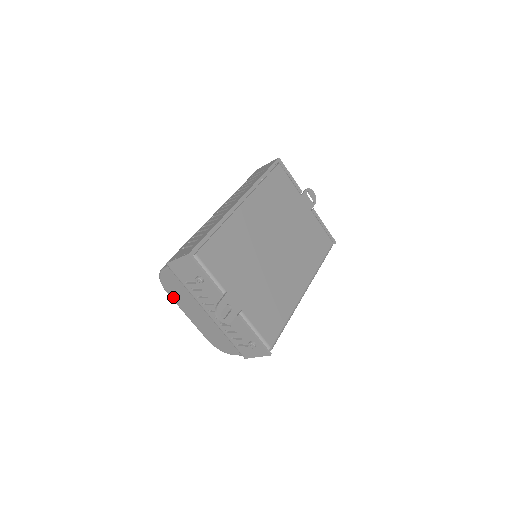
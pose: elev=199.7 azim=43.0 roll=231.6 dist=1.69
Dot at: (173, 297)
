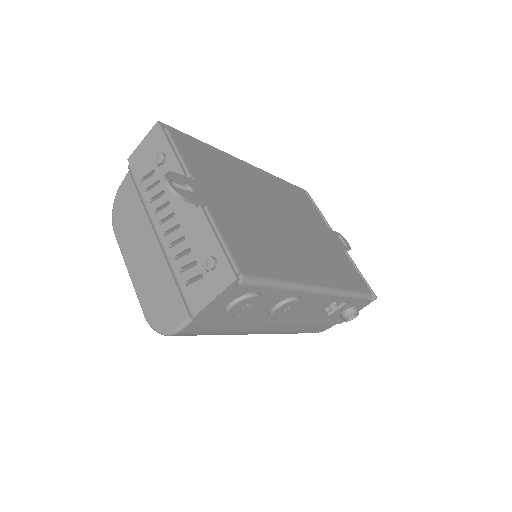
Dot at: (120, 236)
